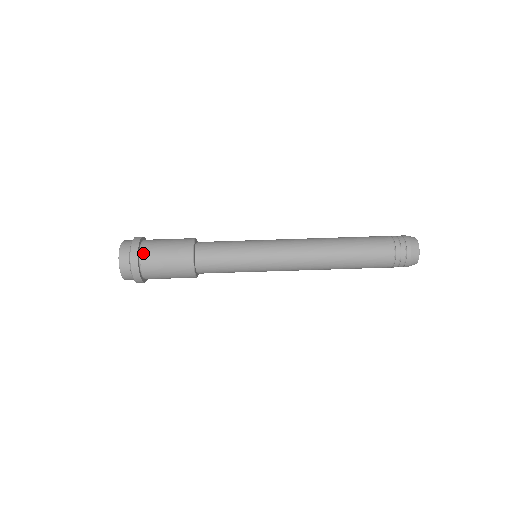
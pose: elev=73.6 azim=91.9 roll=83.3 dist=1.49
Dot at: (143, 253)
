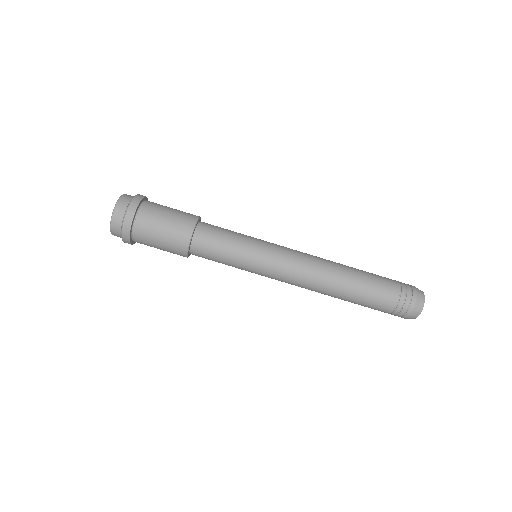
Dot at: (137, 227)
